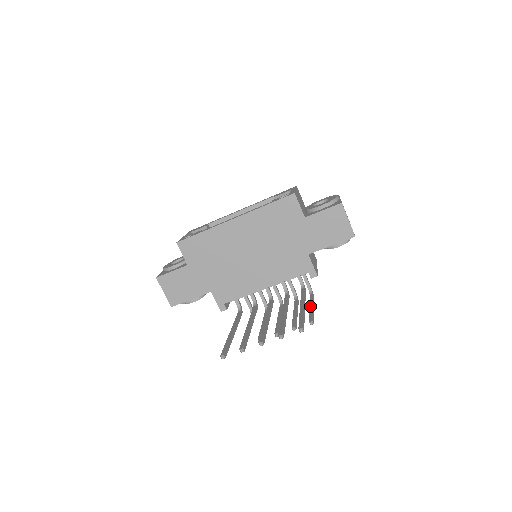
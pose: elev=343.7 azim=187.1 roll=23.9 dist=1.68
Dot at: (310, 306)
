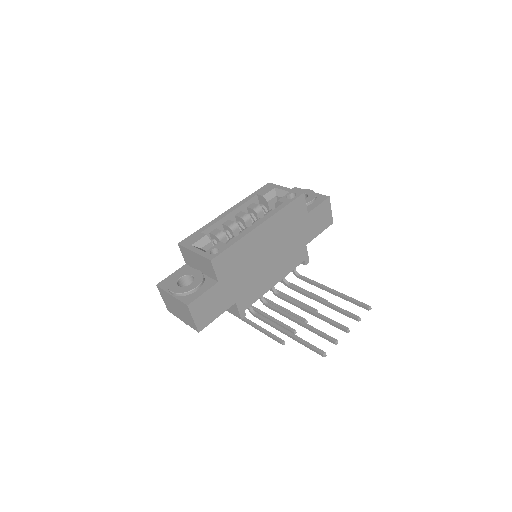
Dot at: occluded
